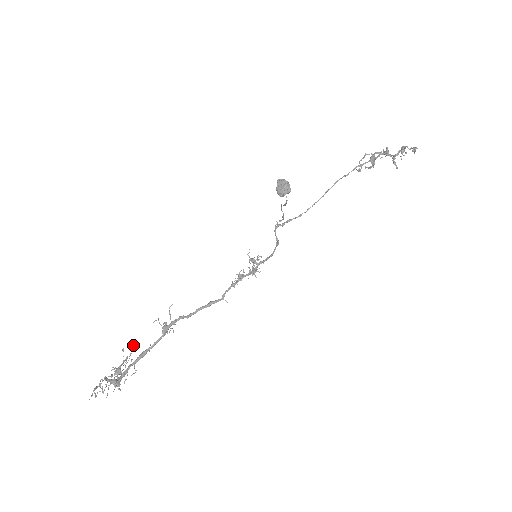
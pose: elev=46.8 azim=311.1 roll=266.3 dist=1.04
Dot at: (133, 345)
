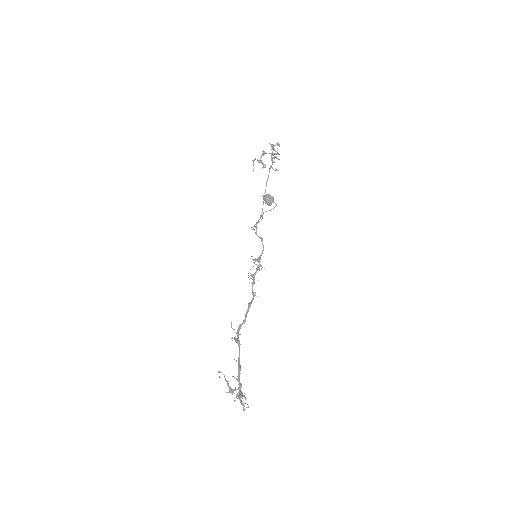
Dot at: (219, 372)
